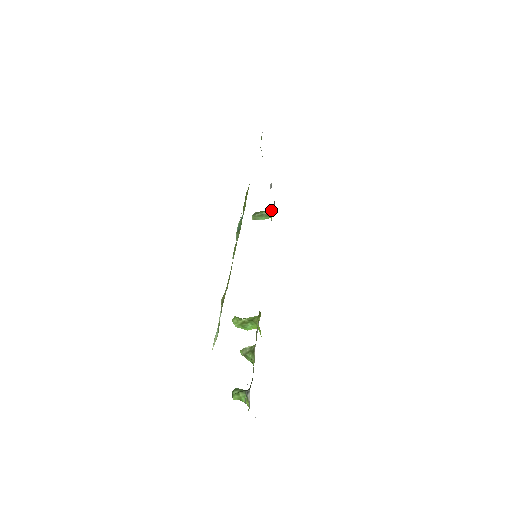
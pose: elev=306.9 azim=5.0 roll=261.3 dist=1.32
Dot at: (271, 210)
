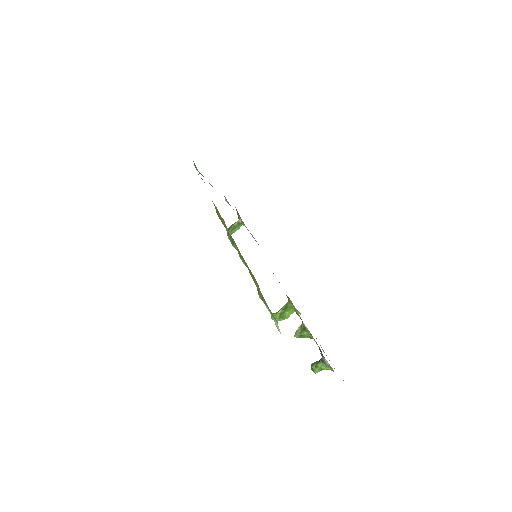
Dot at: (239, 219)
